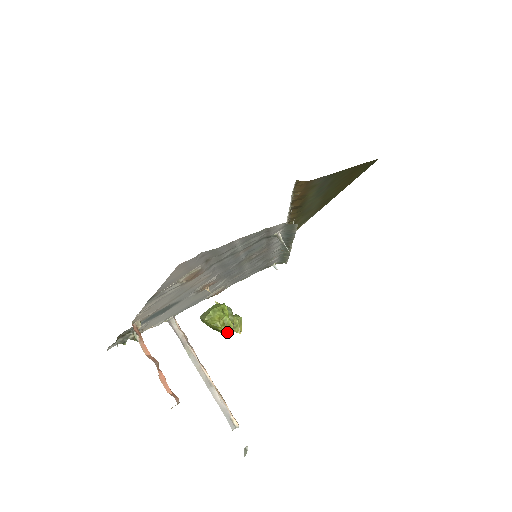
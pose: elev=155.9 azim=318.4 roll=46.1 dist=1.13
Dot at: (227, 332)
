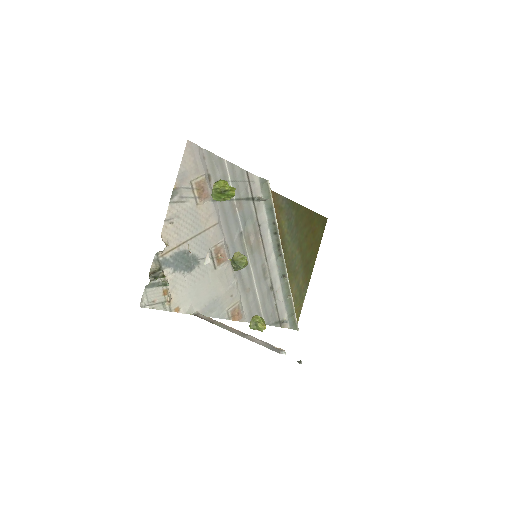
Dot at: (233, 190)
